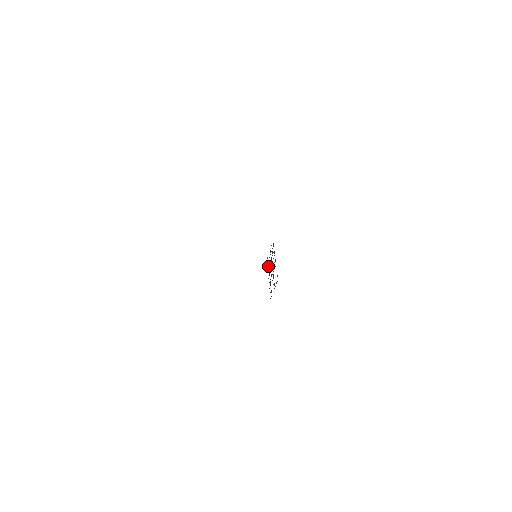
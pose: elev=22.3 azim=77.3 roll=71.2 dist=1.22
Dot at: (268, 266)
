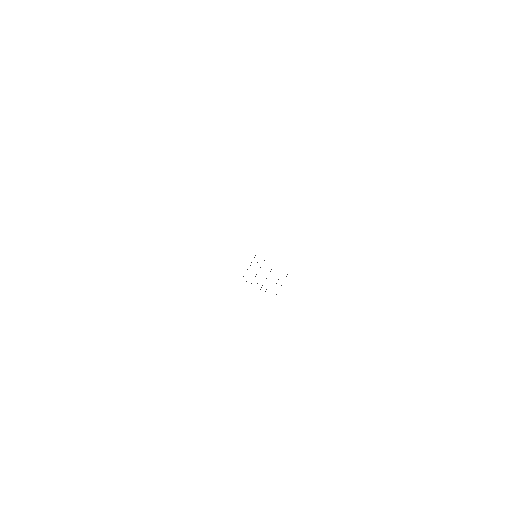
Dot at: occluded
